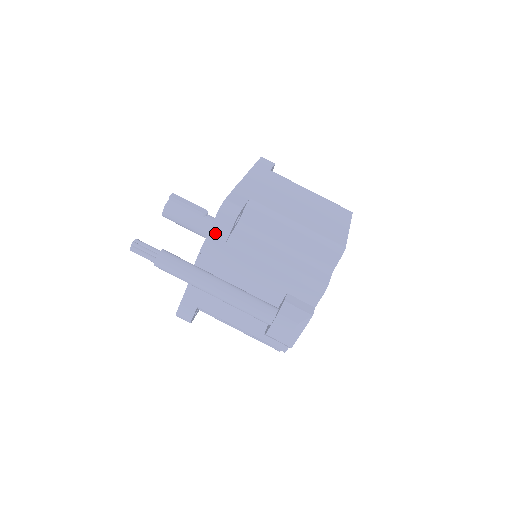
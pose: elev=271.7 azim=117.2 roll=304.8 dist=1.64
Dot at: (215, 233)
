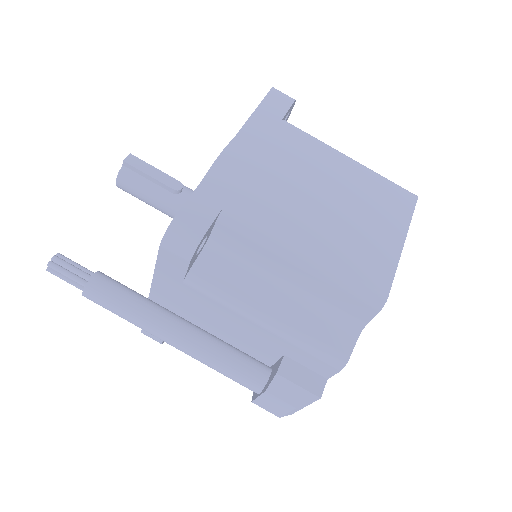
Dot at: (164, 266)
